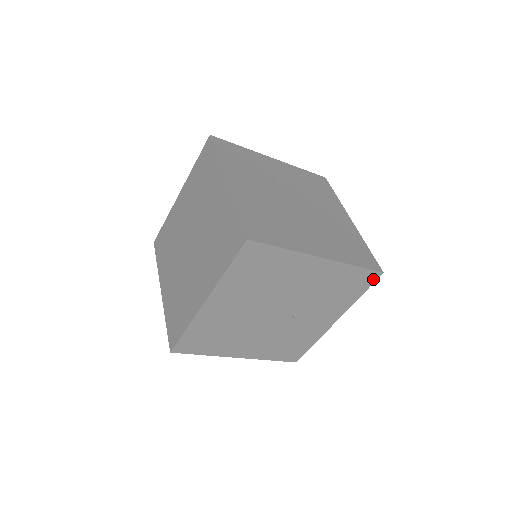
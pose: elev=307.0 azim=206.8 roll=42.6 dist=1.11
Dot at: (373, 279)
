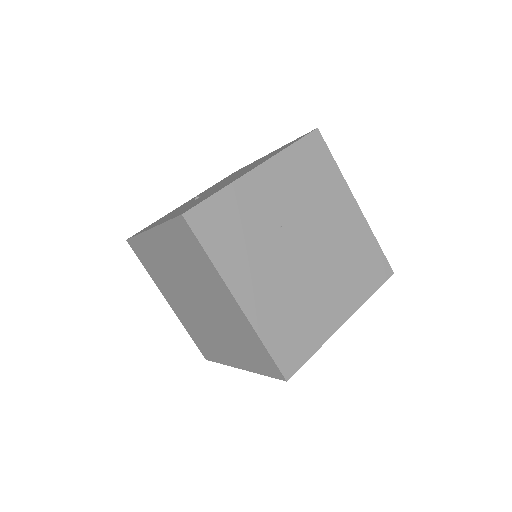
Dot at: occluded
